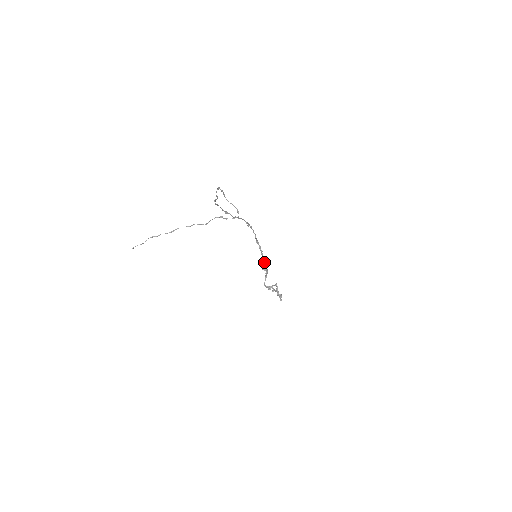
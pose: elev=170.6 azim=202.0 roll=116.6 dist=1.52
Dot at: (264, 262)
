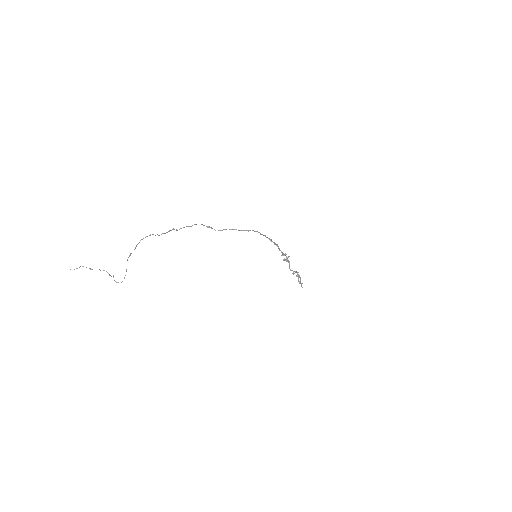
Dot at: (283, 254)
